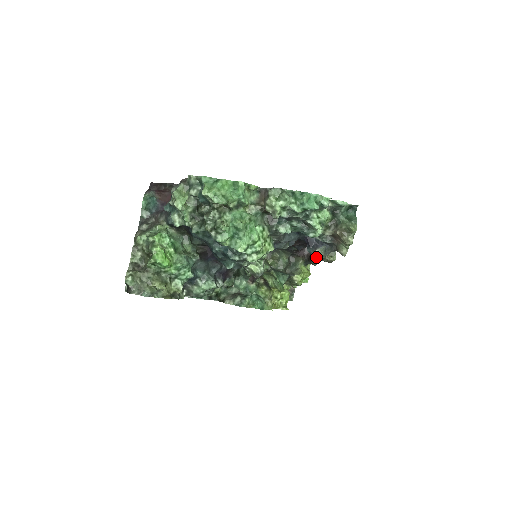
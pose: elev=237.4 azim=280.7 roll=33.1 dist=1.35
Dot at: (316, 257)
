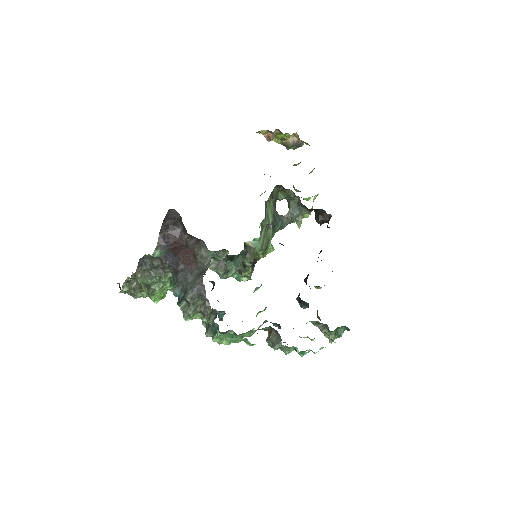
Dot at: occluded
